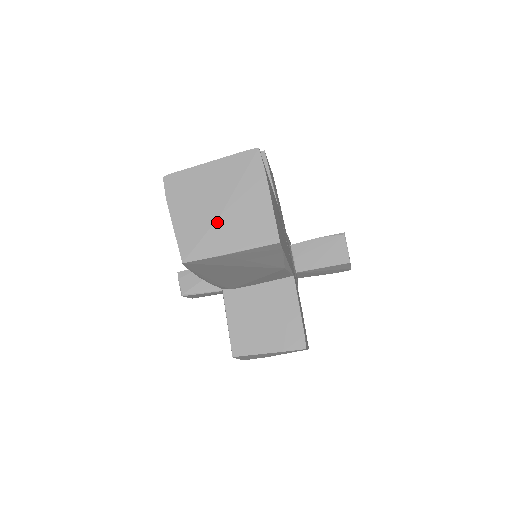
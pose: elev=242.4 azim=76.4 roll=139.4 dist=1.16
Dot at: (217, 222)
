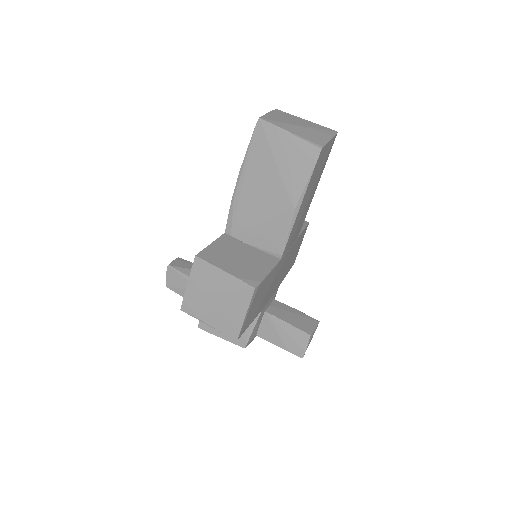
Dot at: (293, 125)
